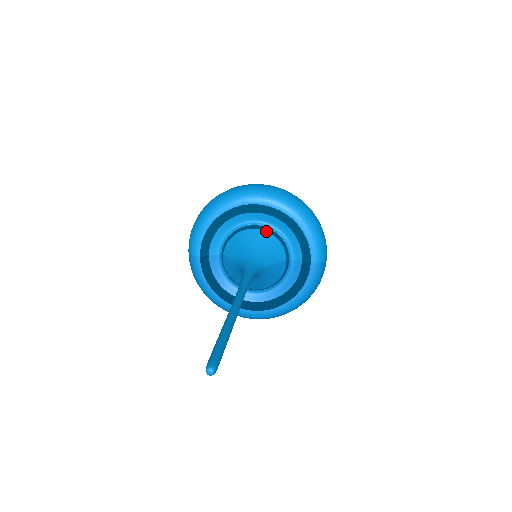
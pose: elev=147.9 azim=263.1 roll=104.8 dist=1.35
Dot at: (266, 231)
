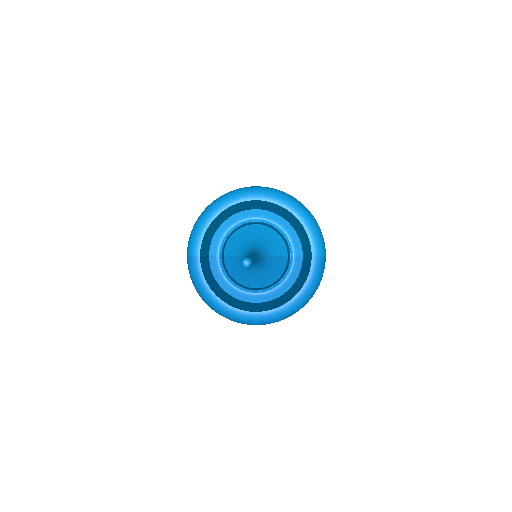
Dot at: (266, 227)
